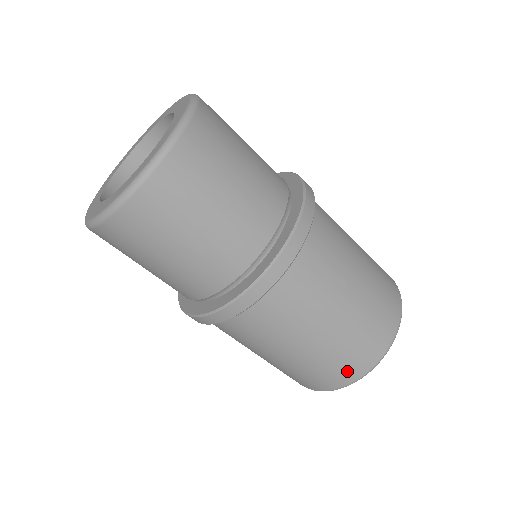
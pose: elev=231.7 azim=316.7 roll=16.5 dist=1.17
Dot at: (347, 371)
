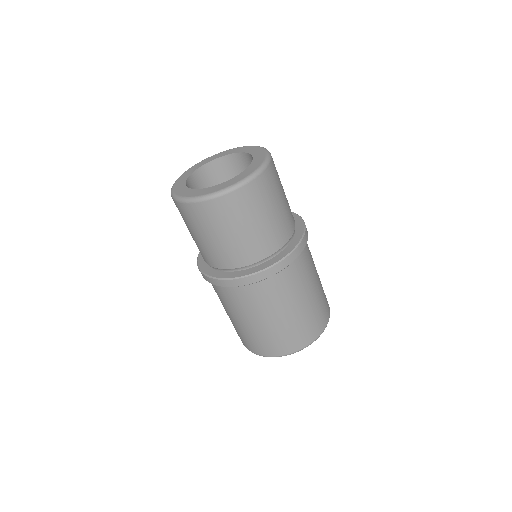
Dot at: (312, 332)
